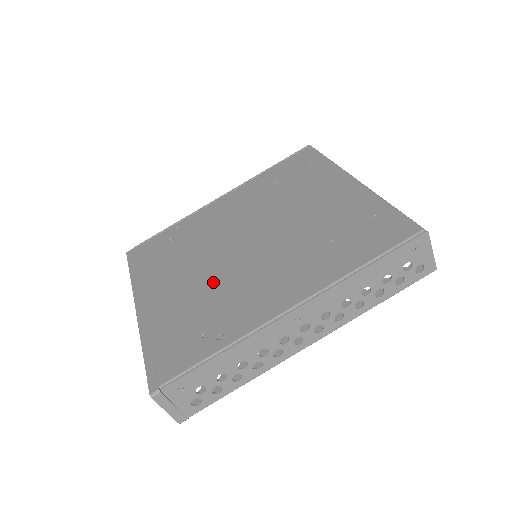
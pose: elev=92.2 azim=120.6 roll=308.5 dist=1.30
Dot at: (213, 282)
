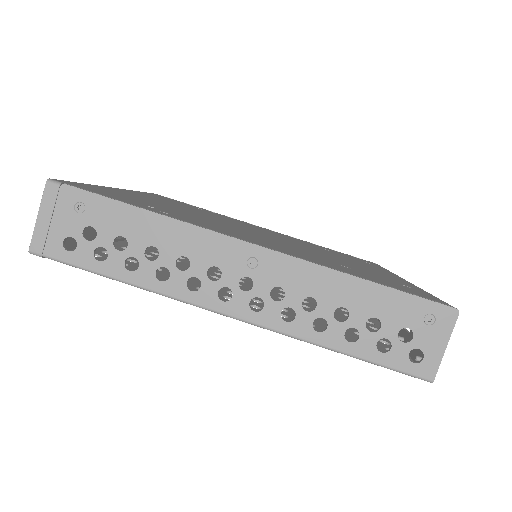
Dot at: (203, 217)
